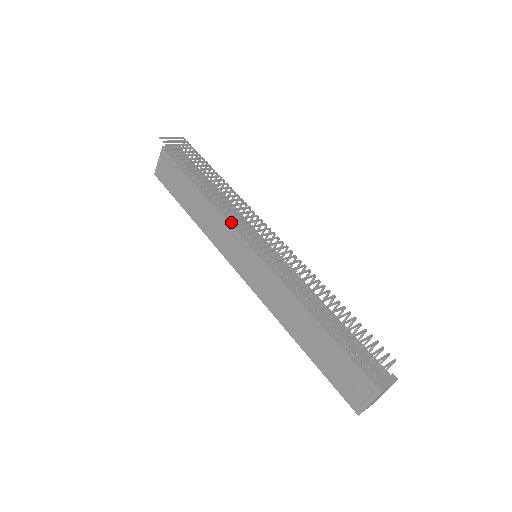
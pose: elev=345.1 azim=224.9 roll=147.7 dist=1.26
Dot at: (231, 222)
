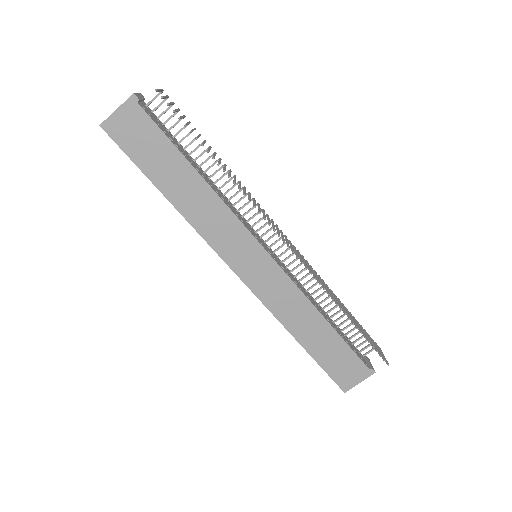
Dot at: (240, 219)
